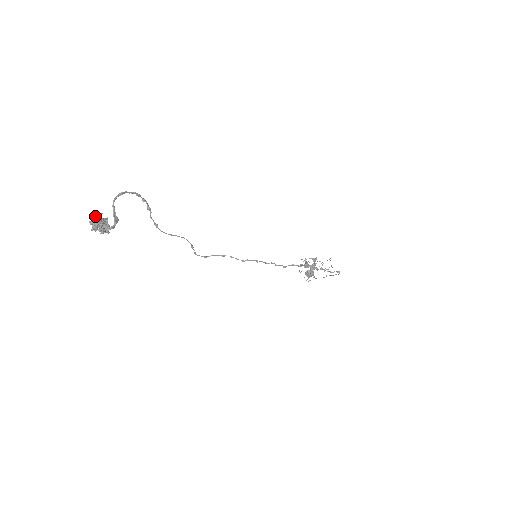
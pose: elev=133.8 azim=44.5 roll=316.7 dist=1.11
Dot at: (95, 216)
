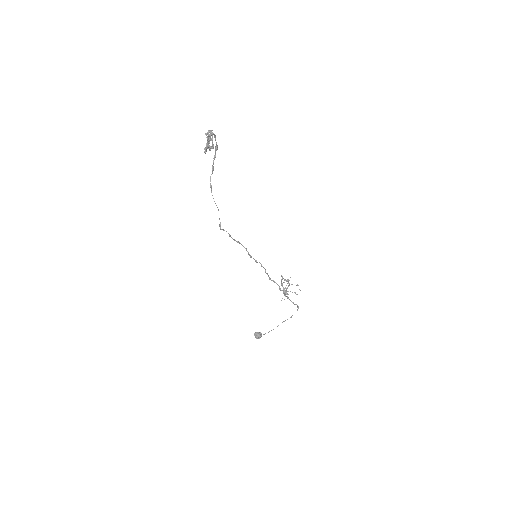
Dot at: (210, 130)
